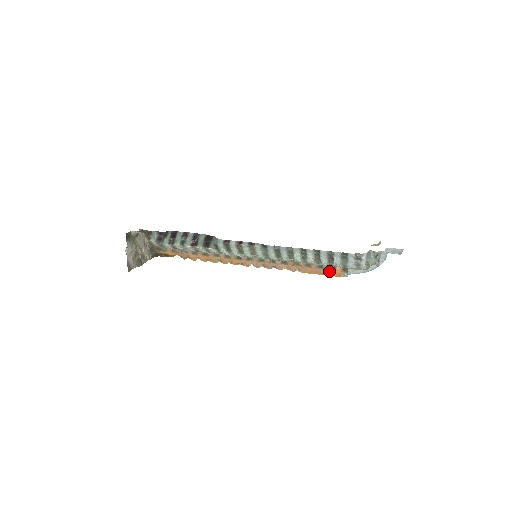
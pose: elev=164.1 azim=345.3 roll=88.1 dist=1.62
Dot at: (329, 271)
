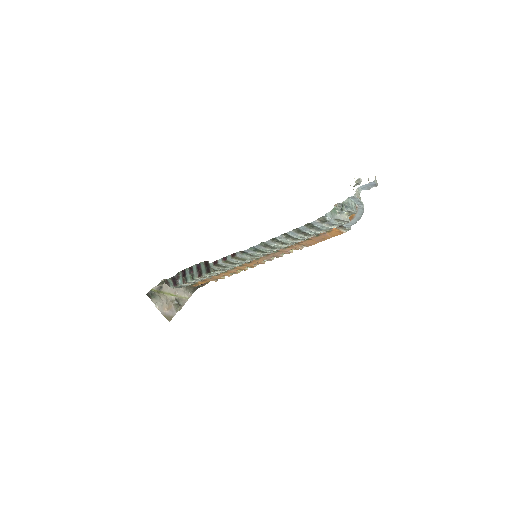
Dot at: (329, 234)
